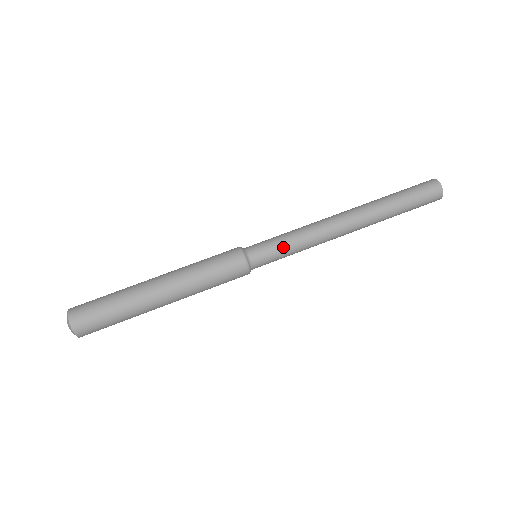
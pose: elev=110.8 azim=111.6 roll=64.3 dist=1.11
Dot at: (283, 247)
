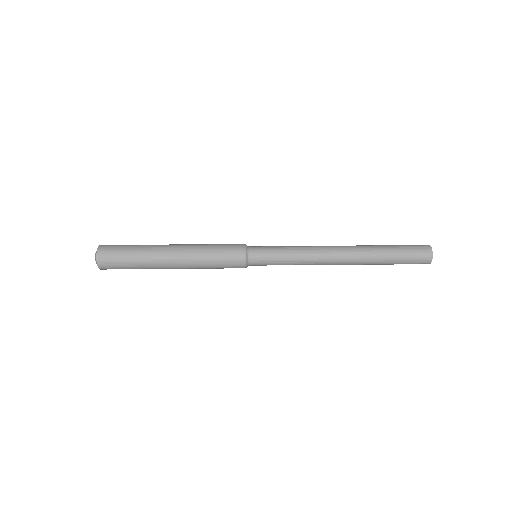
Dot at: (279, 253)
